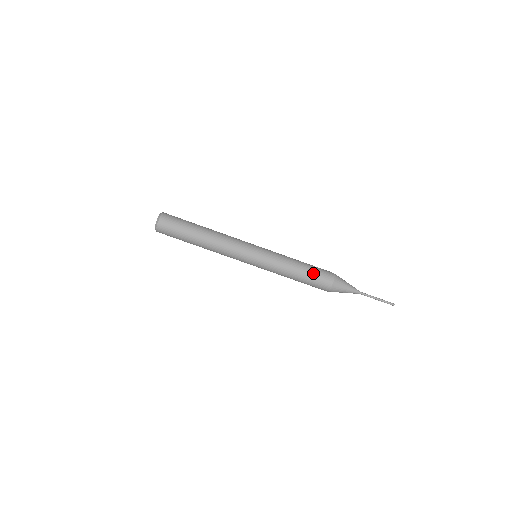
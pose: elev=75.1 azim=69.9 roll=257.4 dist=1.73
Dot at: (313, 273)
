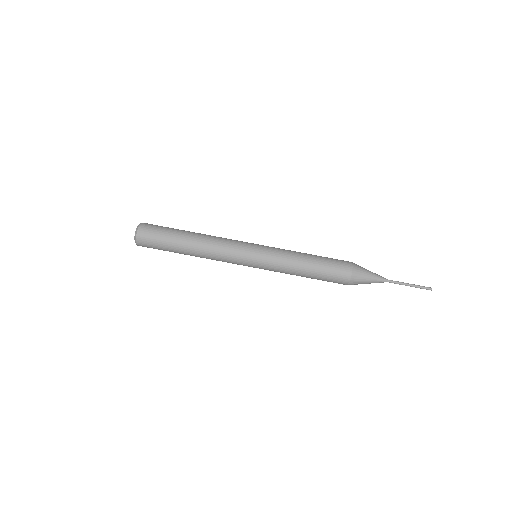
Dot at: (326, 257)
